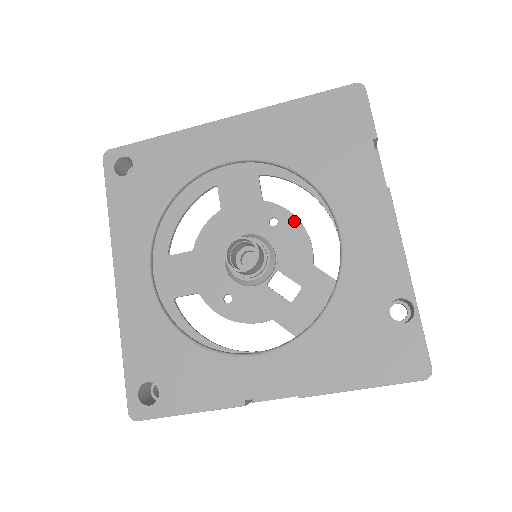
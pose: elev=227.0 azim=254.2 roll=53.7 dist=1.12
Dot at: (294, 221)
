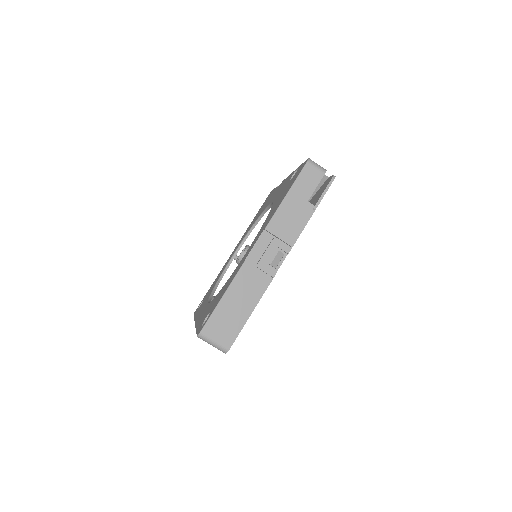
Dot at: occluded
